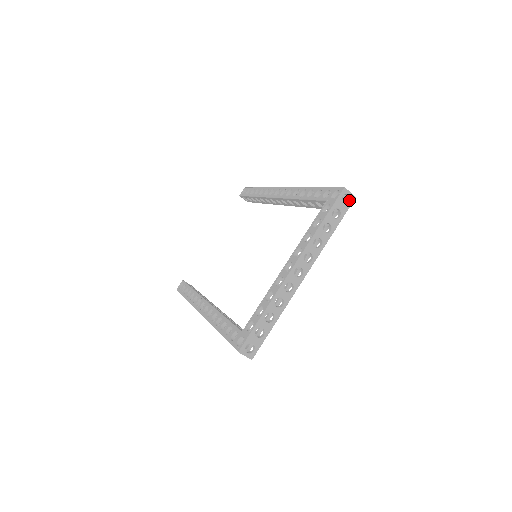
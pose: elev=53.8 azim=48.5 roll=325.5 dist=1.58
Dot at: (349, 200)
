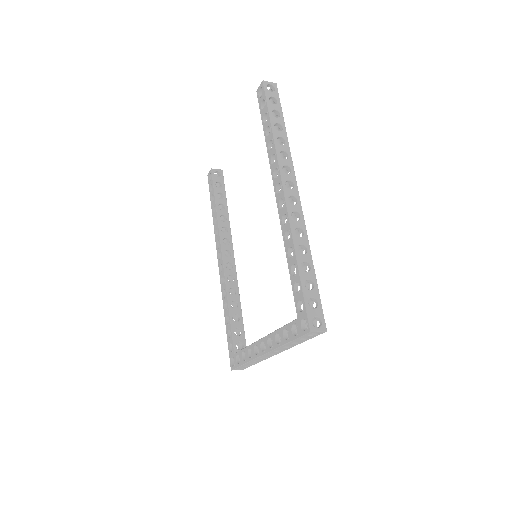
Dot at: (318, 332)
